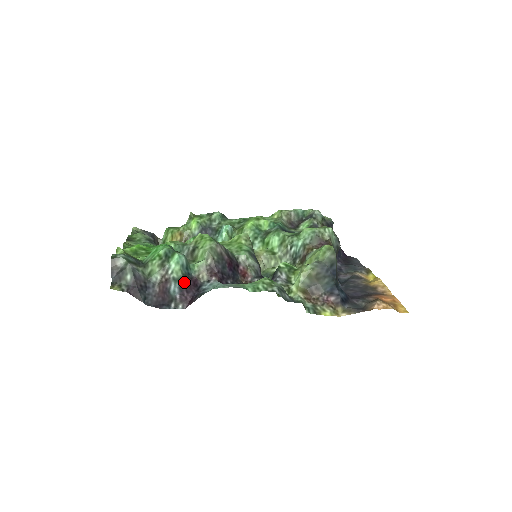
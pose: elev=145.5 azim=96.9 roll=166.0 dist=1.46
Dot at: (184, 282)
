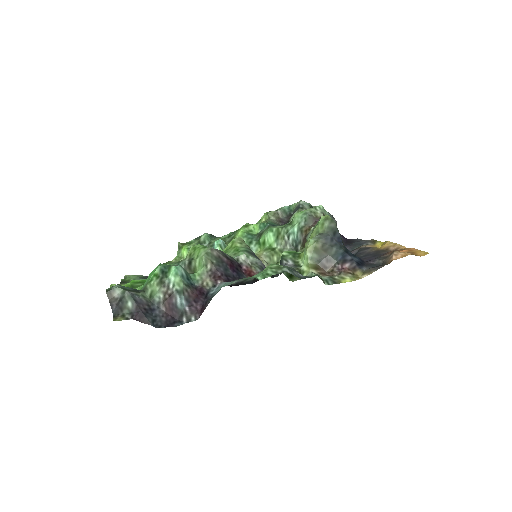
Dot at: (189, 292)
